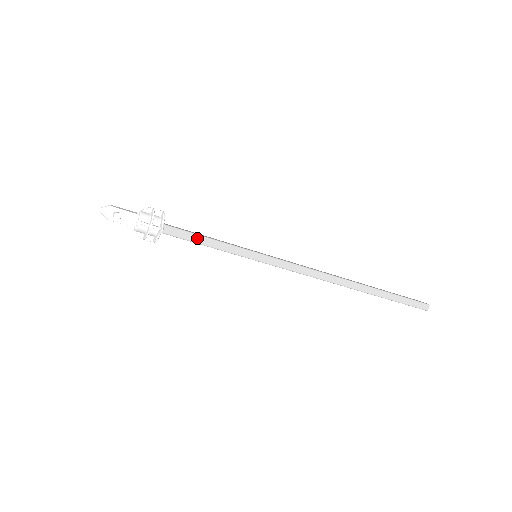
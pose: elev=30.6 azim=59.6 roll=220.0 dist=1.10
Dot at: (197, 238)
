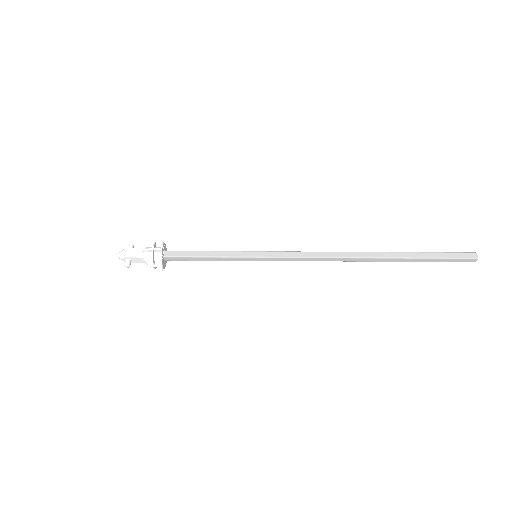
Dot at: (196, 259)
